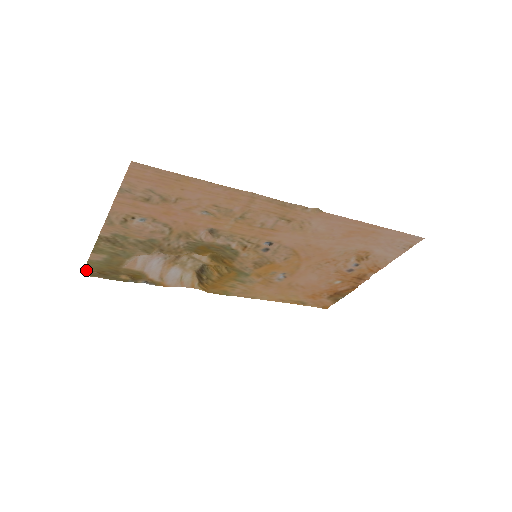
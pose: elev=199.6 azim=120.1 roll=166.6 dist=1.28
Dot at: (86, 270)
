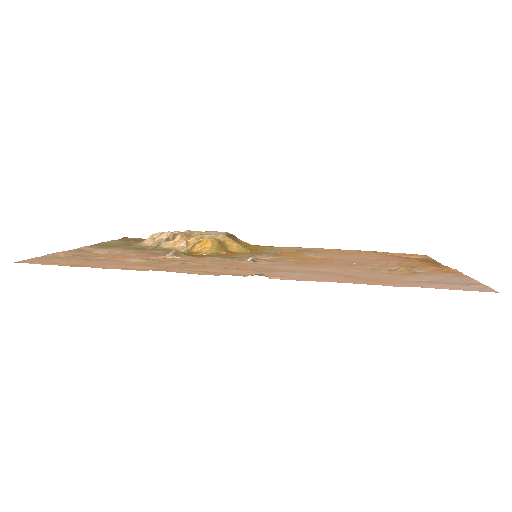
Dot at: (120, 239)
